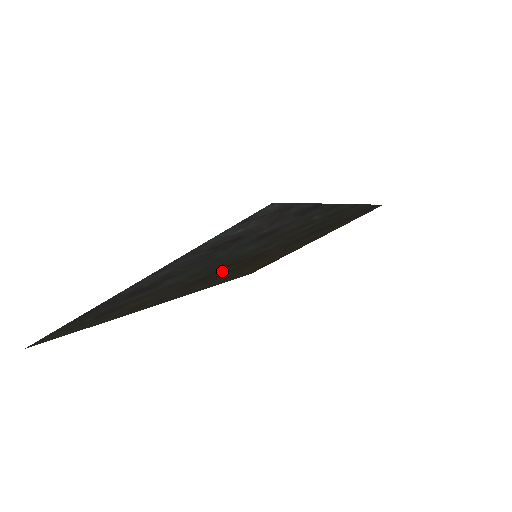
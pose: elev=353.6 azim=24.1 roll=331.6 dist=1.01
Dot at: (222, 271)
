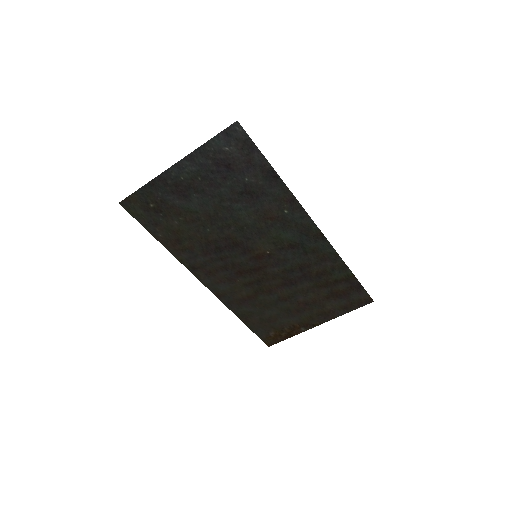
Dot at: (232, 255)
